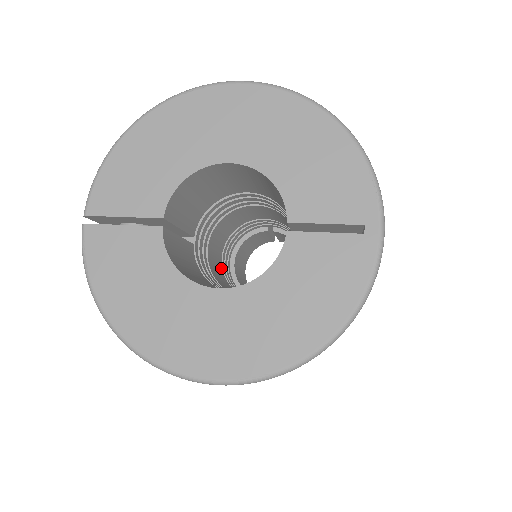
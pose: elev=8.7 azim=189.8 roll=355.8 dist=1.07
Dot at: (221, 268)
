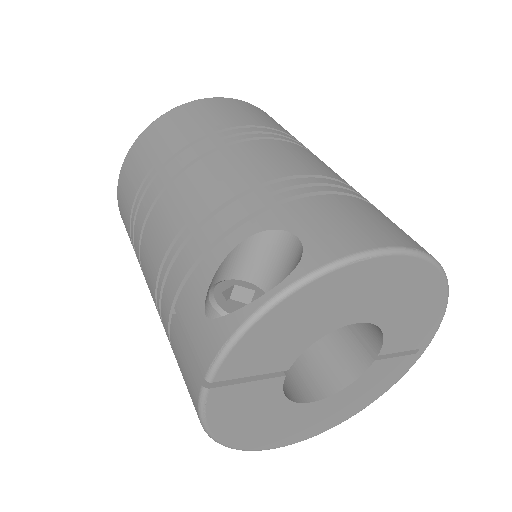
Dot at: occluded
